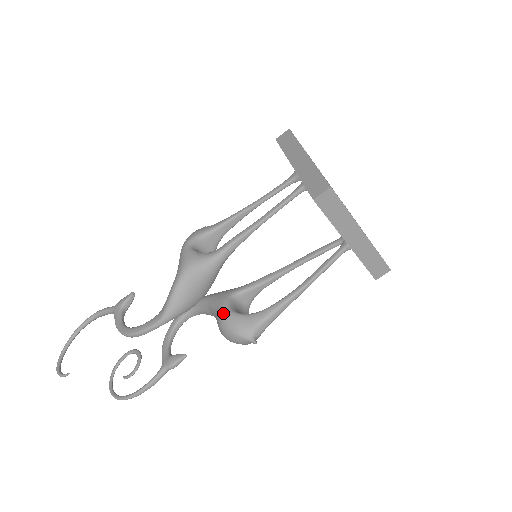
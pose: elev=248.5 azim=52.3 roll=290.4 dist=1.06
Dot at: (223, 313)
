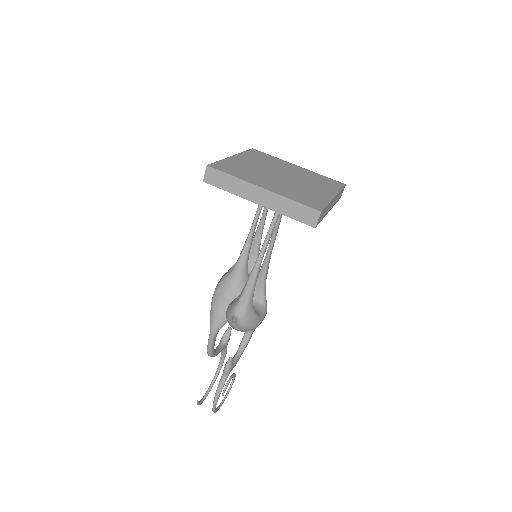
Dot at: occluded
